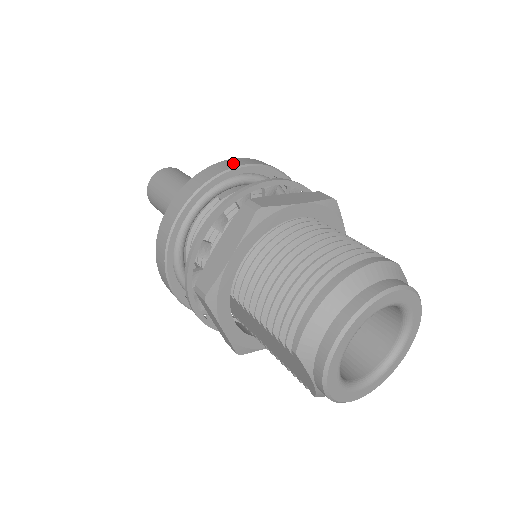
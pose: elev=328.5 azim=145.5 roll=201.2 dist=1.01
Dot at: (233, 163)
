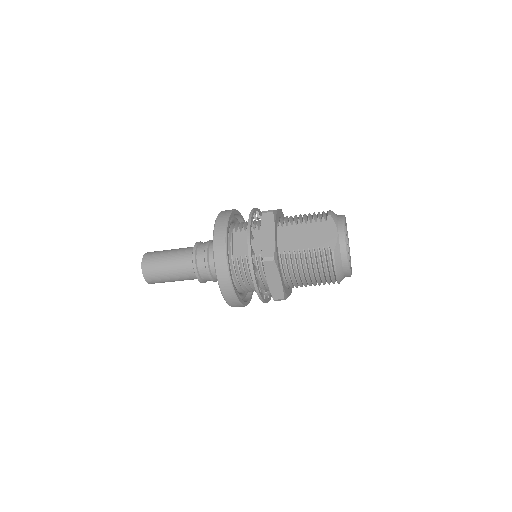
Dot at: occluded
